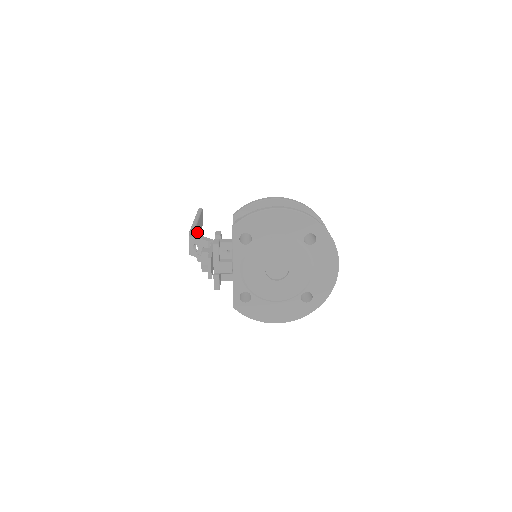
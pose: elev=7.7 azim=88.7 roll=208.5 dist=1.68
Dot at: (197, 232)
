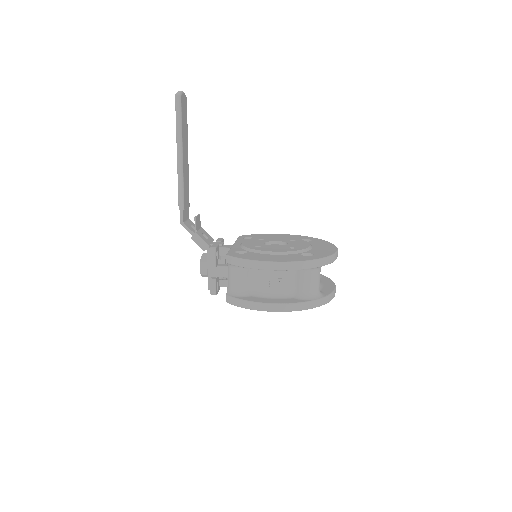
Dot at: (185, 174)
